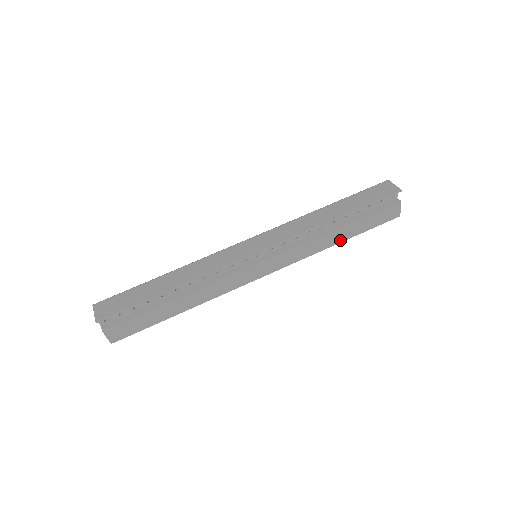
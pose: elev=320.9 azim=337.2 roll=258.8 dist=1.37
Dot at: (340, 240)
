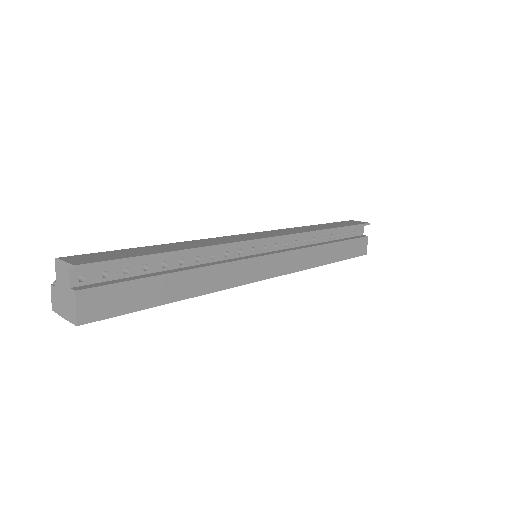
Dot at: (328, 261)
